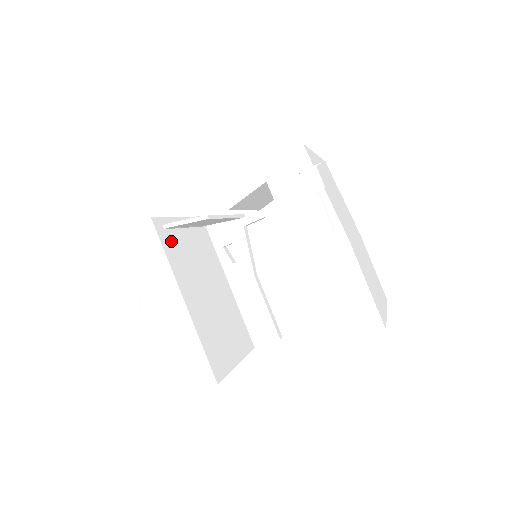
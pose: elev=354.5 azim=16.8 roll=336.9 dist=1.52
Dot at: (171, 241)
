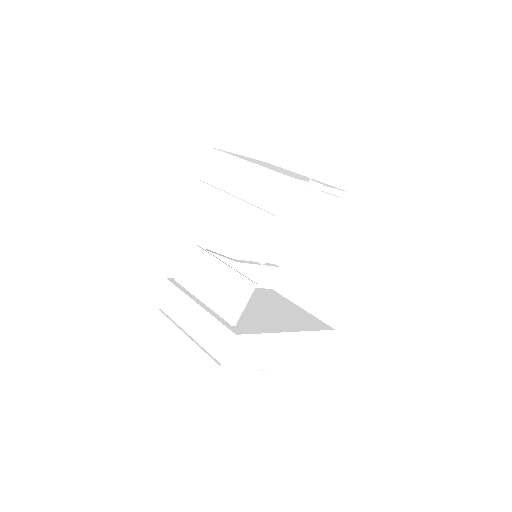
Dot at: (242, 324)
